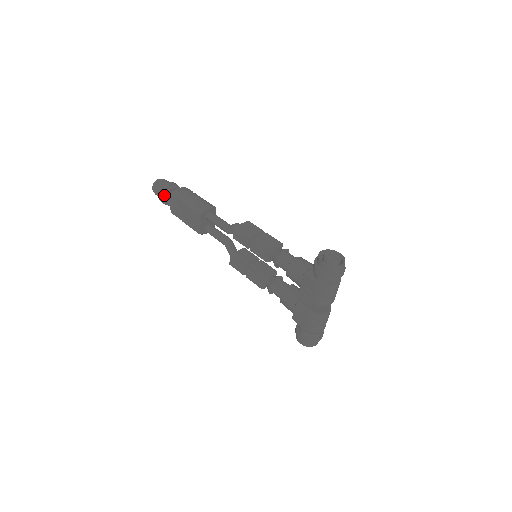
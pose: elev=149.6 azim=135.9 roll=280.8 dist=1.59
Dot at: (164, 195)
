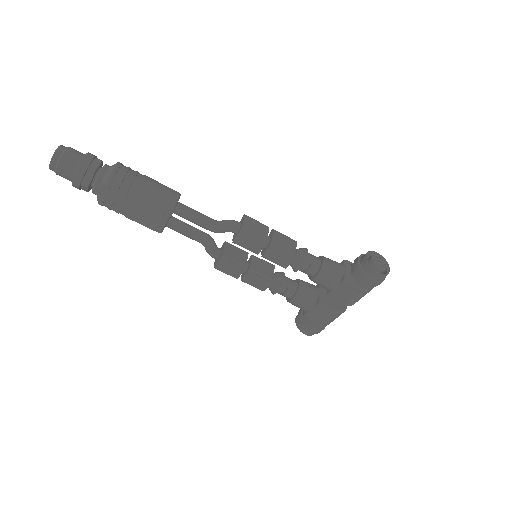
Dot at: (85, 179)
